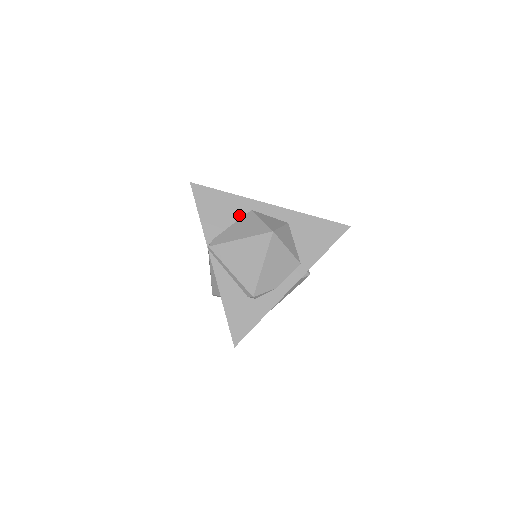
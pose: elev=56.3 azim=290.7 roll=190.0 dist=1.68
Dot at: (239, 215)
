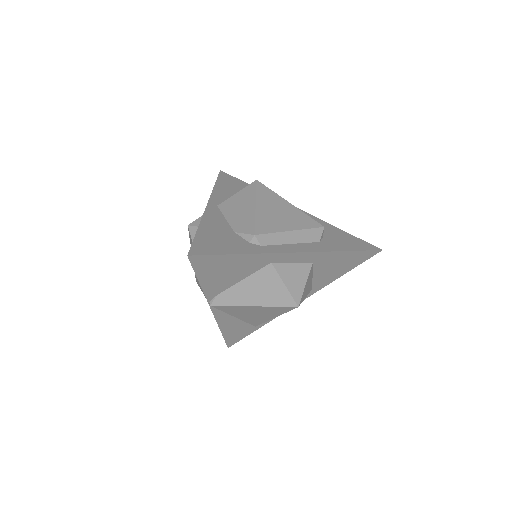
Dot at: (253, 270)
